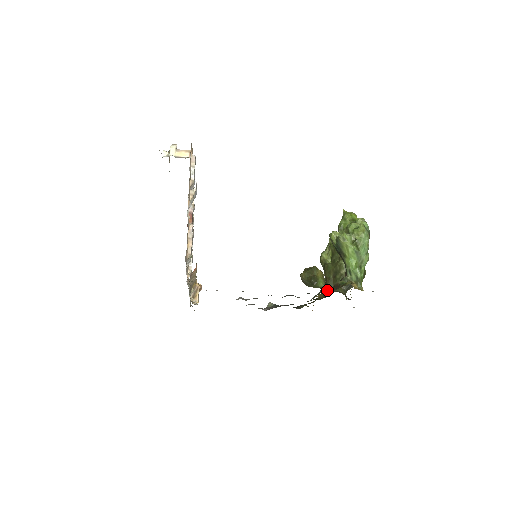
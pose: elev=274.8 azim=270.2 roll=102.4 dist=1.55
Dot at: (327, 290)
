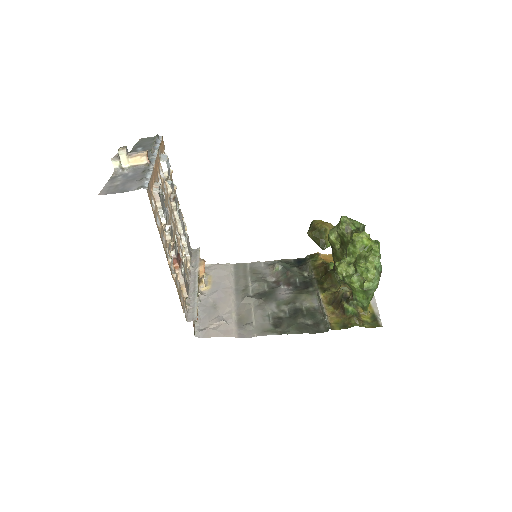
Dot at: (335, 275)
